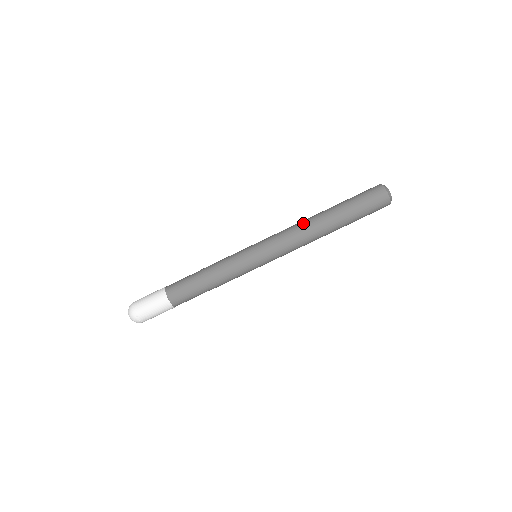
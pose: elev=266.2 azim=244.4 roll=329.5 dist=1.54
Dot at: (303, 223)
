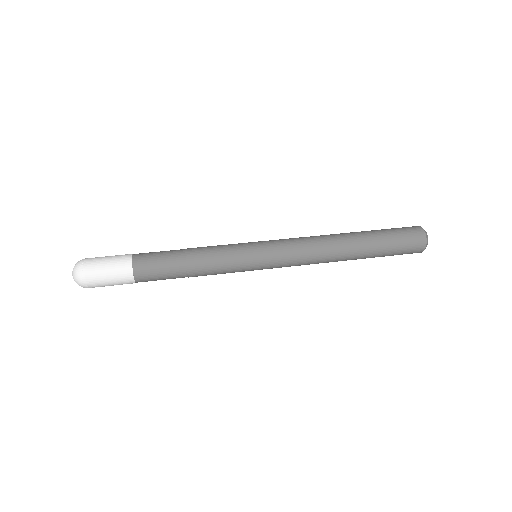
Dot at: occluded
